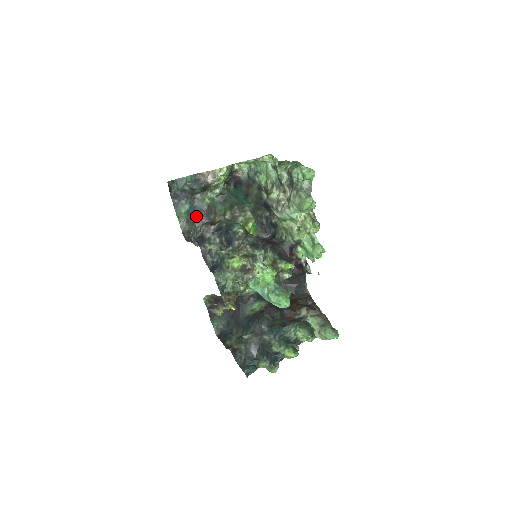
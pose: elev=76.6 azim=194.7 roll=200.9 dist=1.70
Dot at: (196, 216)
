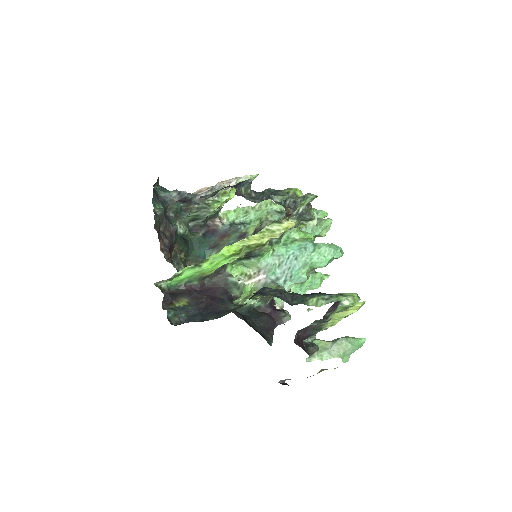
Dot at: (166, 222)
